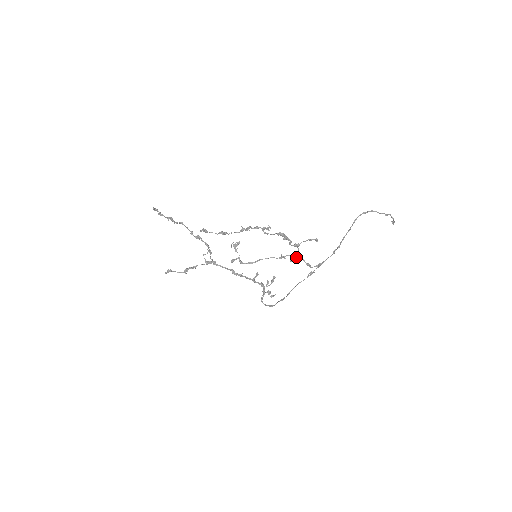
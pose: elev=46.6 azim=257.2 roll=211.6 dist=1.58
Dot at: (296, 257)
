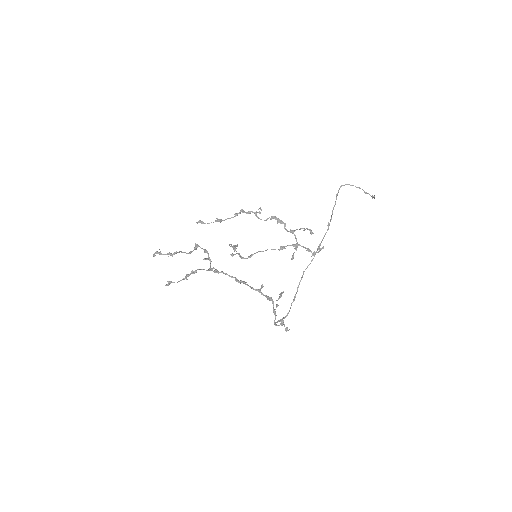
Dot at: (295, 247)
